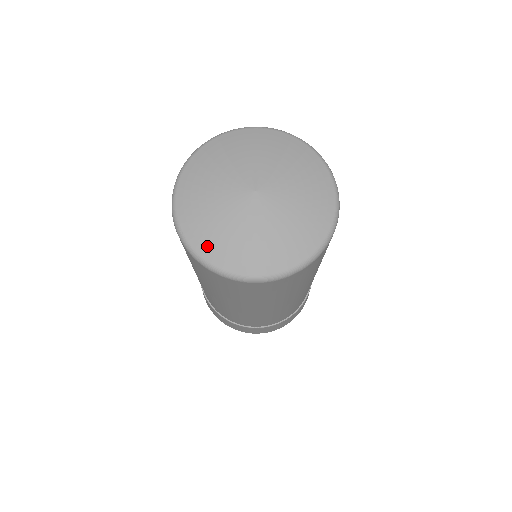
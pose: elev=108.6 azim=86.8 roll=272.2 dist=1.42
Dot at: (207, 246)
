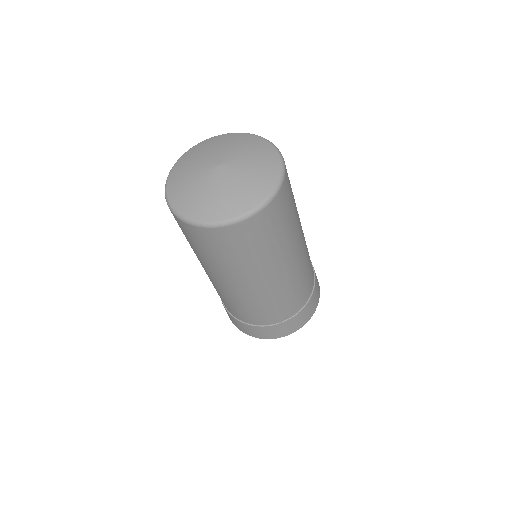
Dot at: (193, 210)
